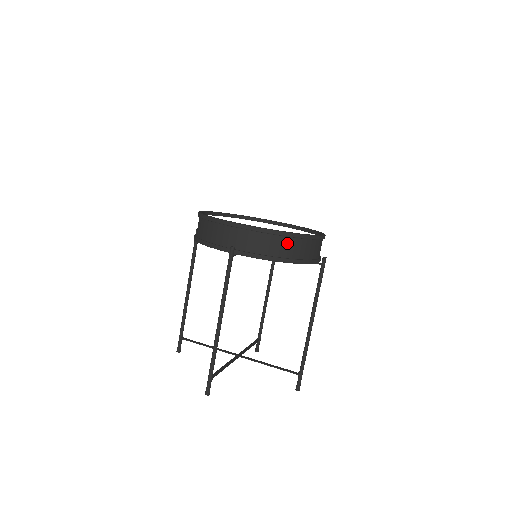
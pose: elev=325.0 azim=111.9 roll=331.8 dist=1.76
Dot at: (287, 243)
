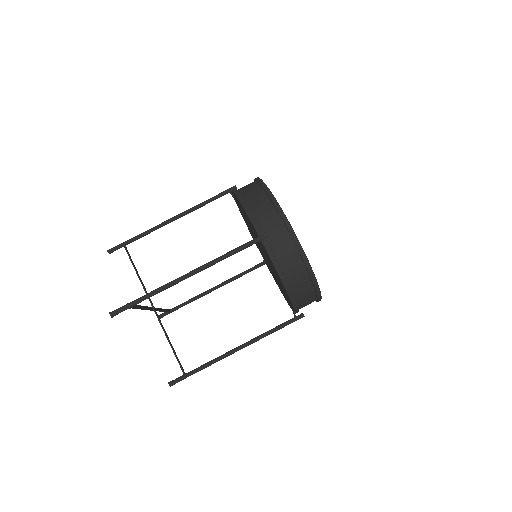
Dot at: (303, 277)
